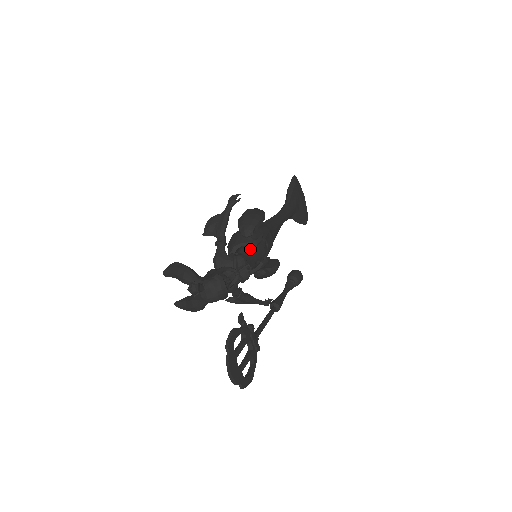
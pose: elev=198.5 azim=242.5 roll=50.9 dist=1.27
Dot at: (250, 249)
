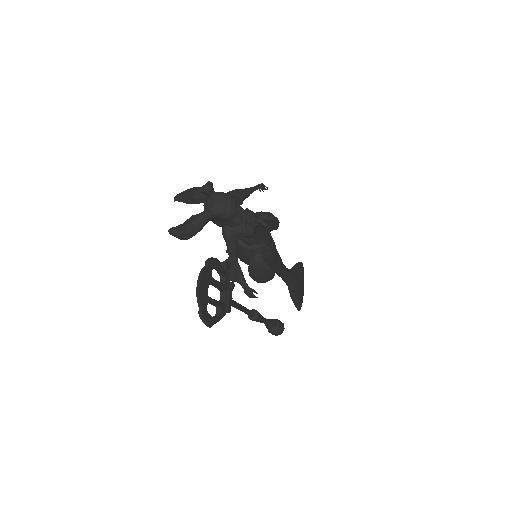
Dot at: occluded
